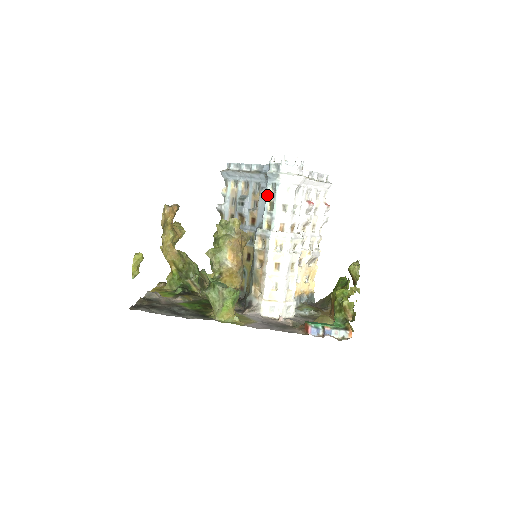
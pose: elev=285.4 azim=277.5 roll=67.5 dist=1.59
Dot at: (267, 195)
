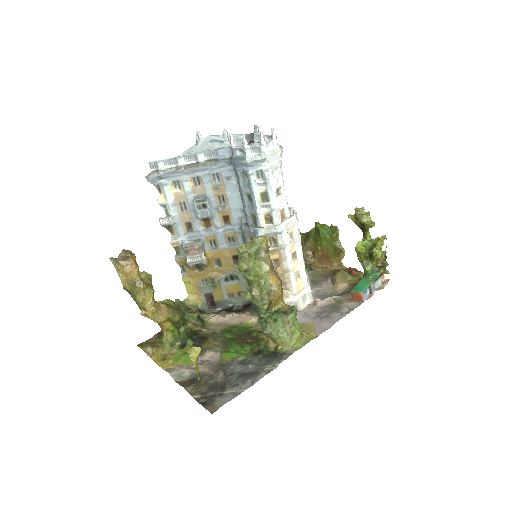
Dot at: (254, 187)
